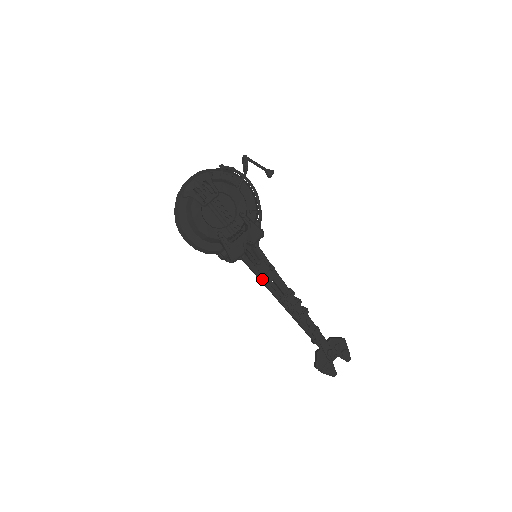
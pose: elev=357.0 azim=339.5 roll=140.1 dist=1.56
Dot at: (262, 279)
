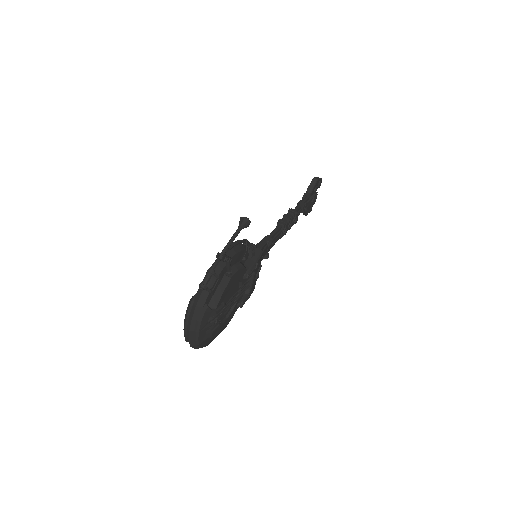
Dot at: (268, 257)
